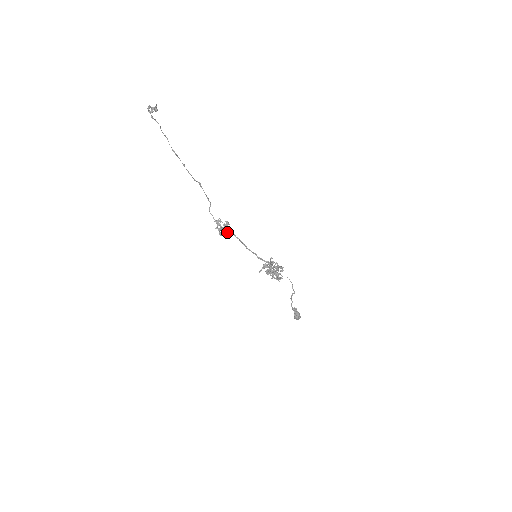
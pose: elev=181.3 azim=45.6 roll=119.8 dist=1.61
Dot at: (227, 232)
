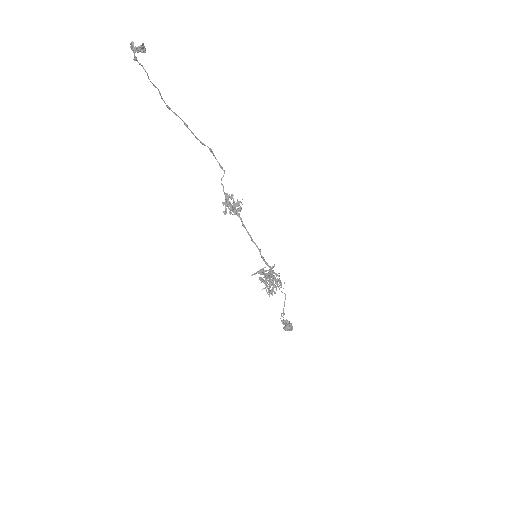
Dot at: (234, 213)
